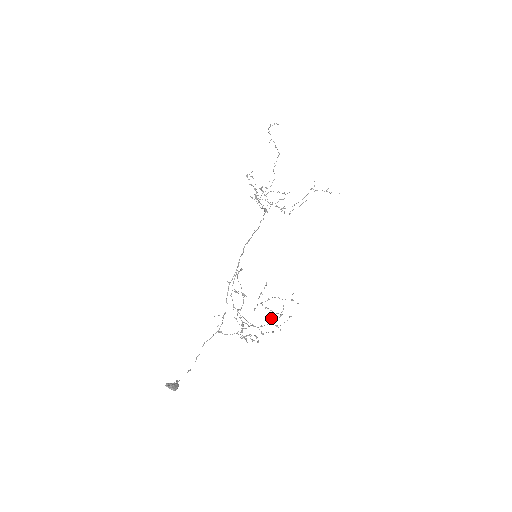
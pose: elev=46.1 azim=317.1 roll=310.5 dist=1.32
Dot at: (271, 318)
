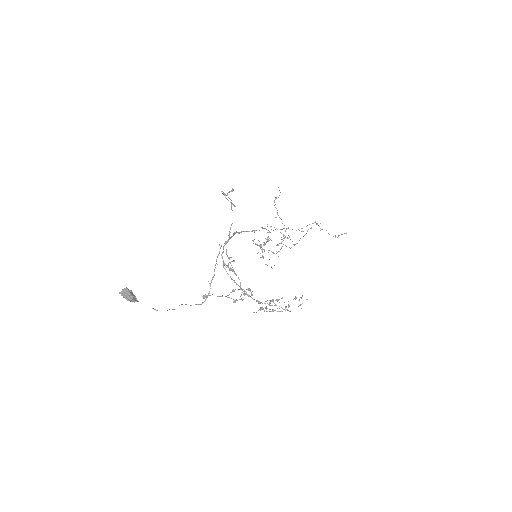
Dot at: occluded
